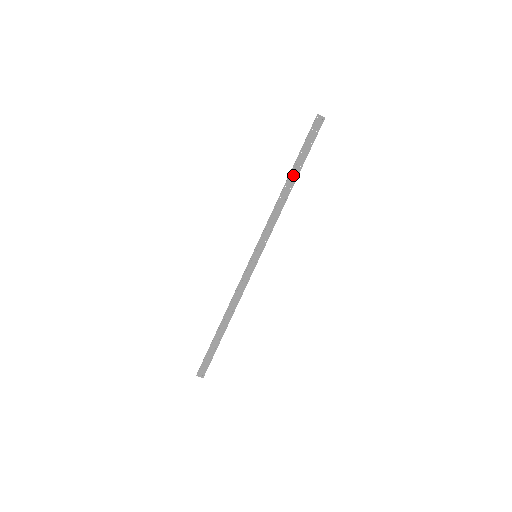
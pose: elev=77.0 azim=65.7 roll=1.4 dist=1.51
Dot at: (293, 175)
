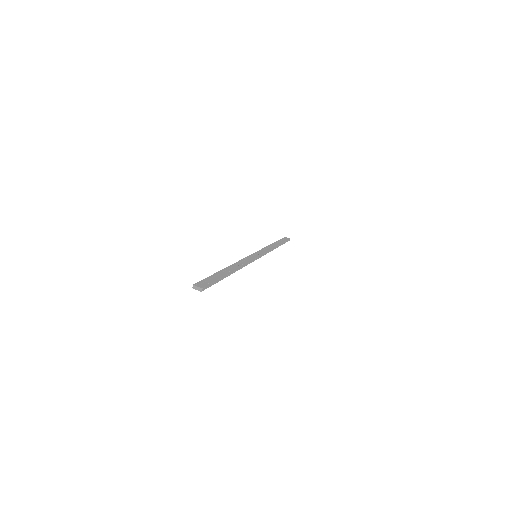
Dot at: (276, 244)
